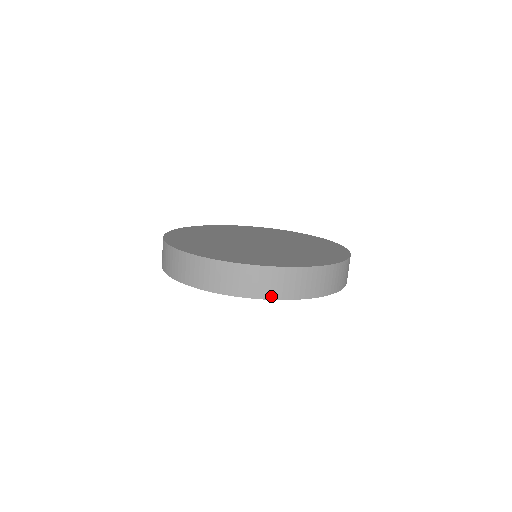
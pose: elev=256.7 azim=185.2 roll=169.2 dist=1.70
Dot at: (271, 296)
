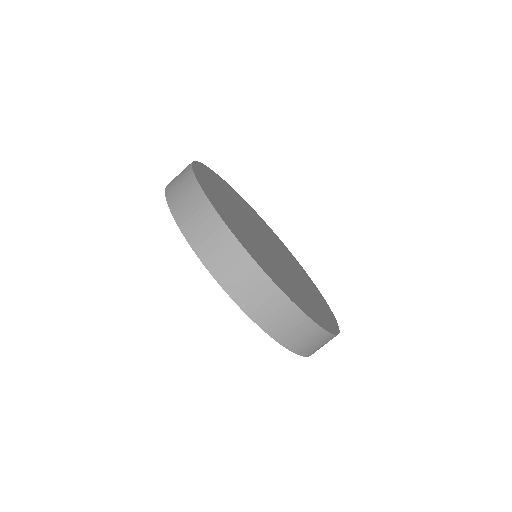
Dot at: (211, 267)
